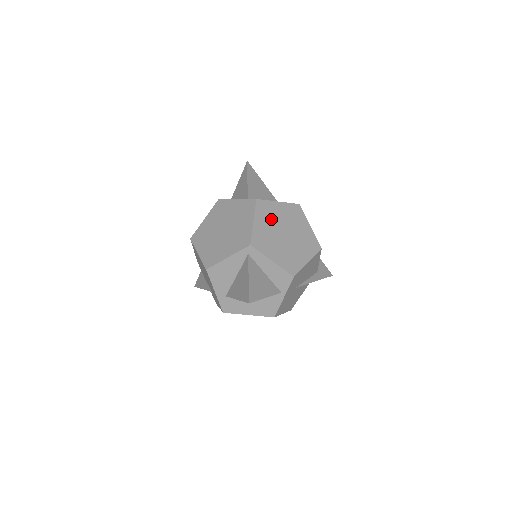
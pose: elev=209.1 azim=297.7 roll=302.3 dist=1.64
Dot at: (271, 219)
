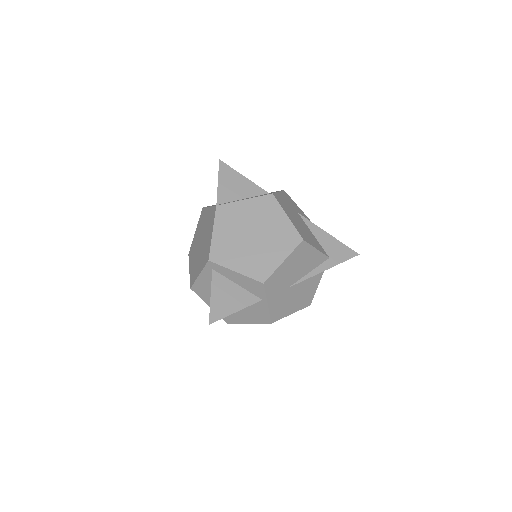
Dot at: (235, 223)
